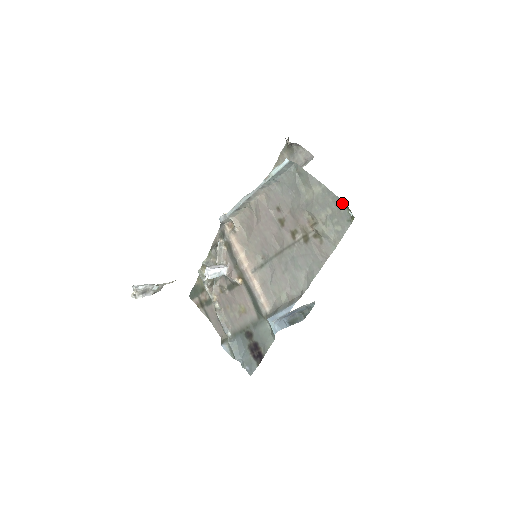
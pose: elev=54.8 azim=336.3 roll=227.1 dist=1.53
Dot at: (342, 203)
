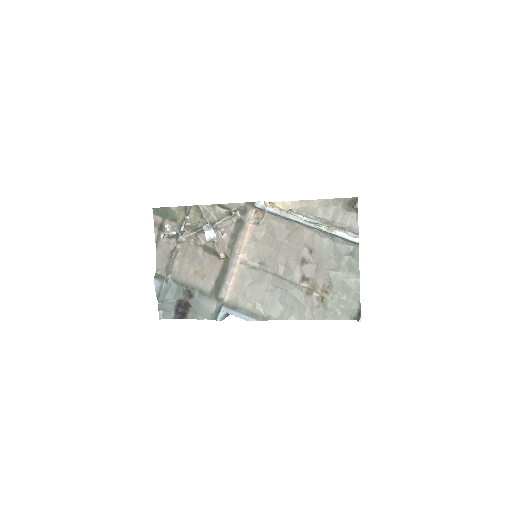
Dot at: (359, 303)
